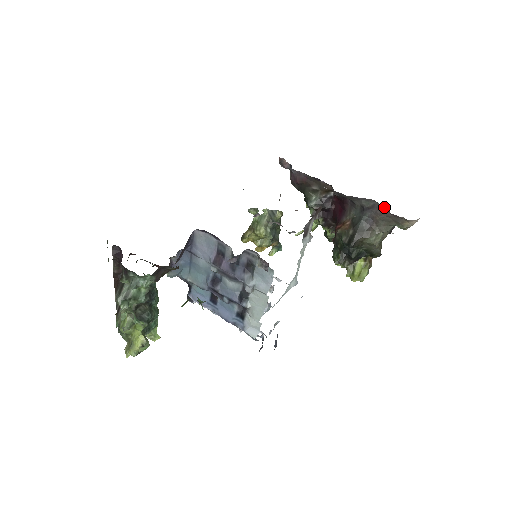
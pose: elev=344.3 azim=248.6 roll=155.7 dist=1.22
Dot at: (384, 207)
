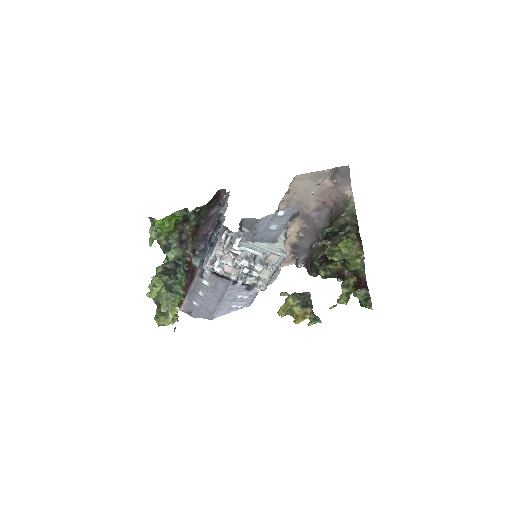
Dot at: (334, 206)
